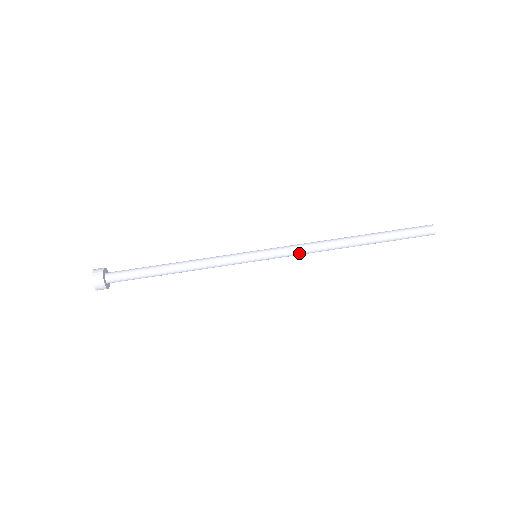
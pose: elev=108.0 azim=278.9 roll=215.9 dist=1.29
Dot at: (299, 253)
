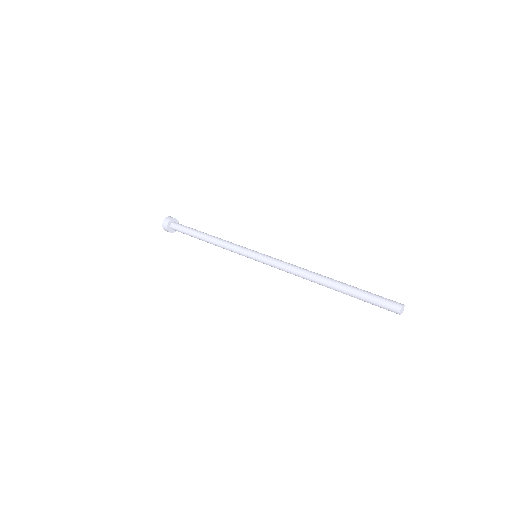
Dot at: (284, 264)
